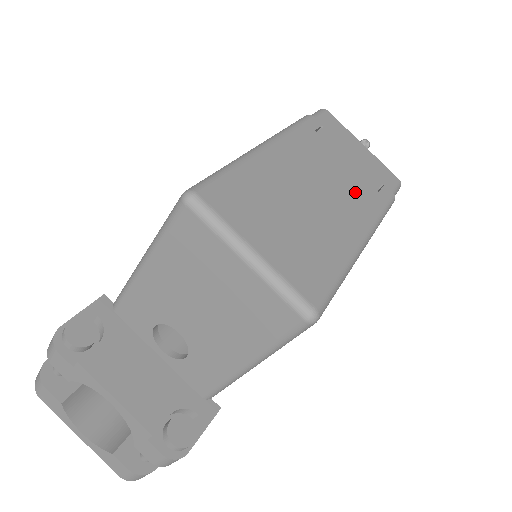
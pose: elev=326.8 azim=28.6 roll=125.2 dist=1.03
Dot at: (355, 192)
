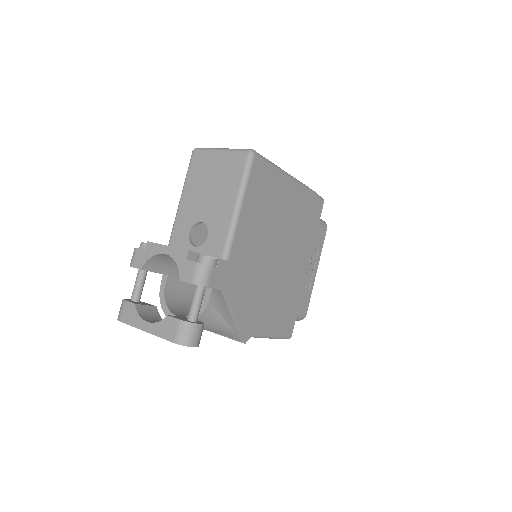
Dot at: occluded
